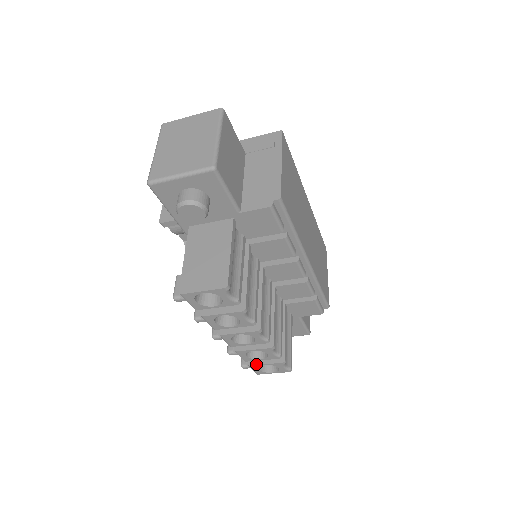
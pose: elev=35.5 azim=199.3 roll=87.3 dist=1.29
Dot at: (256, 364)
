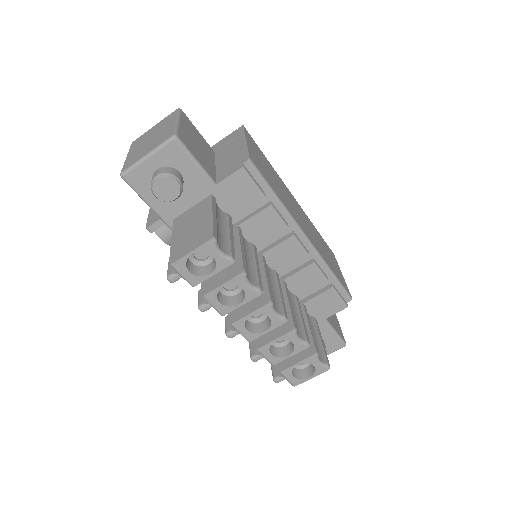
Dot at: (287, 367)
